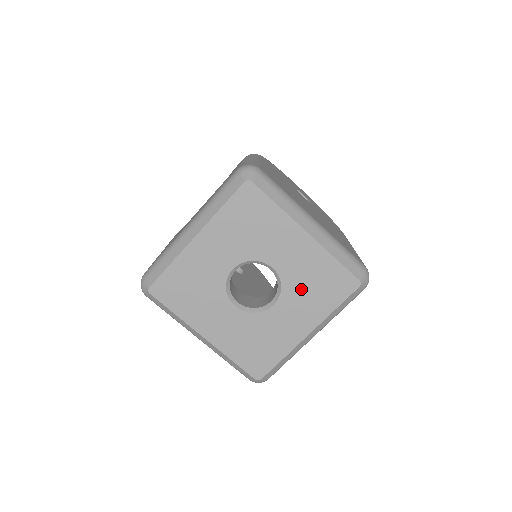
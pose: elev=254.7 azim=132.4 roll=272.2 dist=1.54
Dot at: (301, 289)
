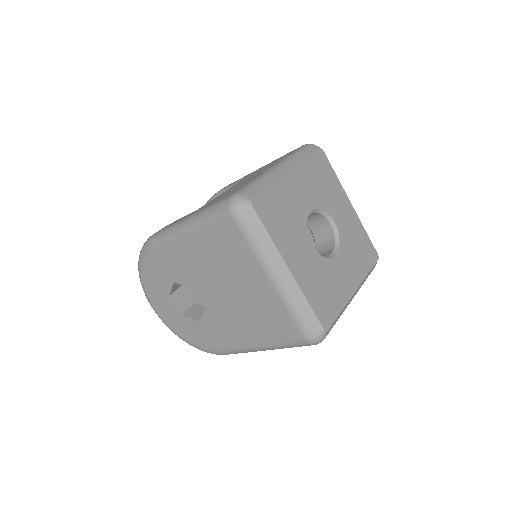
Dot at: (350, 248)
